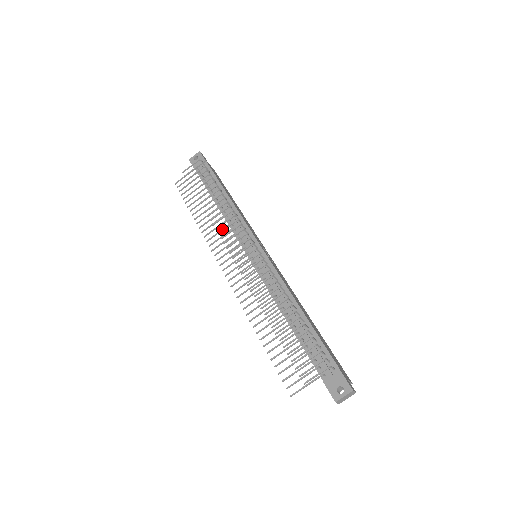
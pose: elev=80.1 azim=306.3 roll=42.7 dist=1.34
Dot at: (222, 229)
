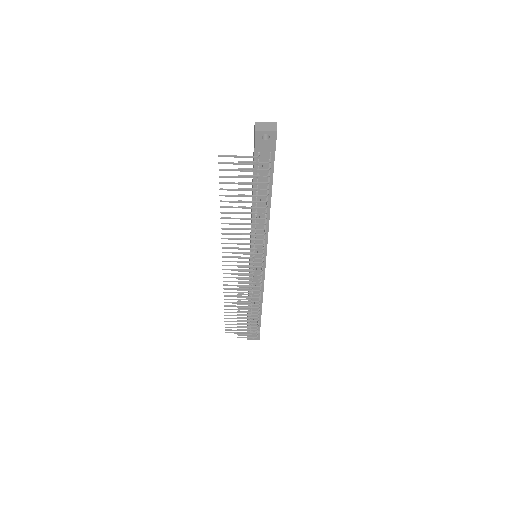
Dot at: occluded
